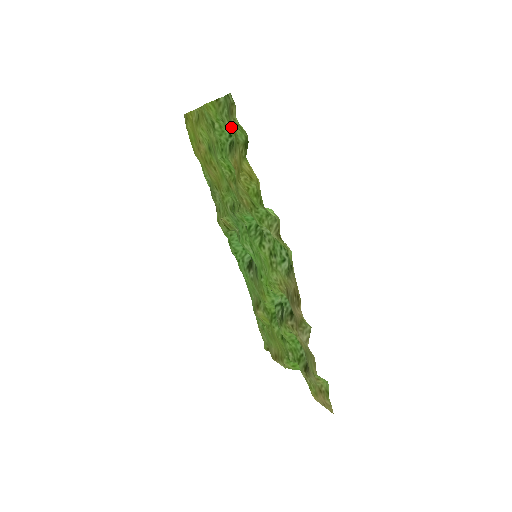
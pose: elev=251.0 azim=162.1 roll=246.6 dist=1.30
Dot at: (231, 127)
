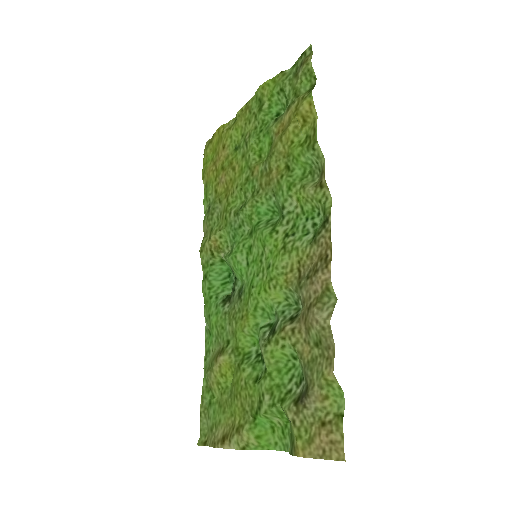
Dot at: (292, 87)
